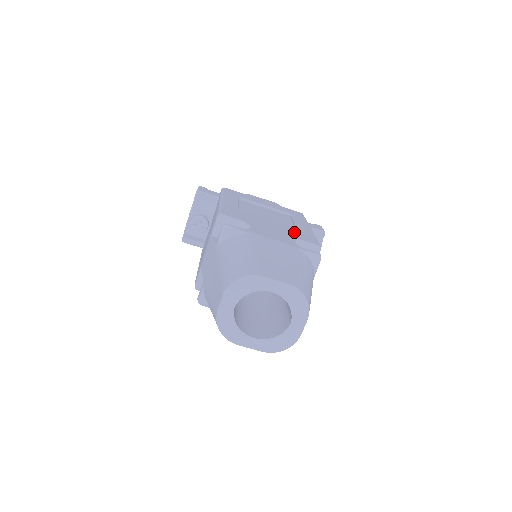
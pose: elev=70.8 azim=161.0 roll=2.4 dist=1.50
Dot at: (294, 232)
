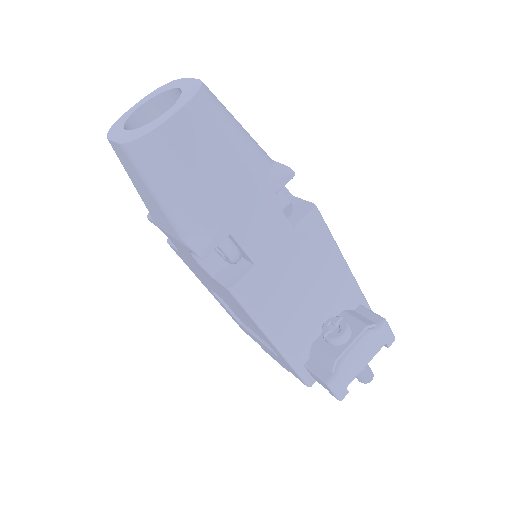
Dot at: occluded
